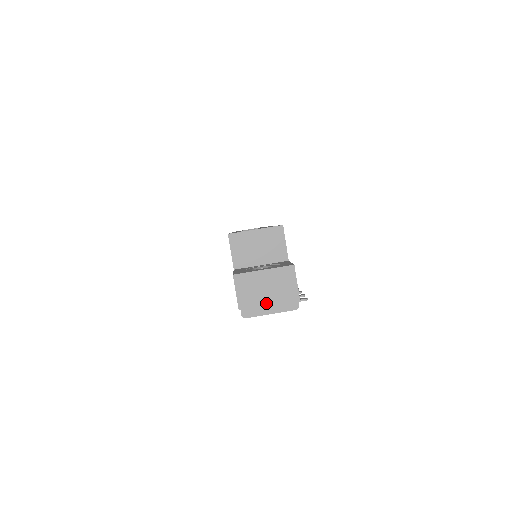
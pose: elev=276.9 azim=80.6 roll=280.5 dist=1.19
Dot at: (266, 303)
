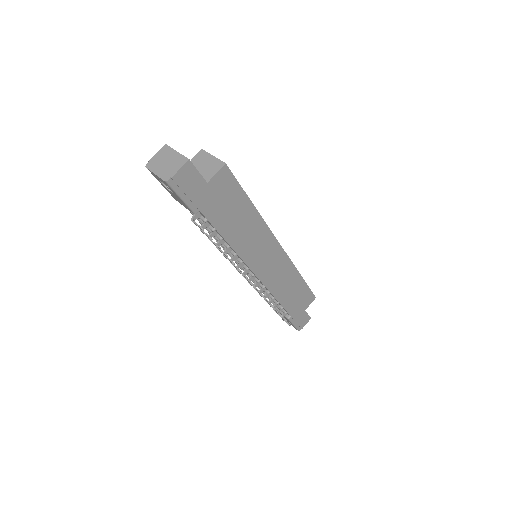
Dot at: (160, 167)
